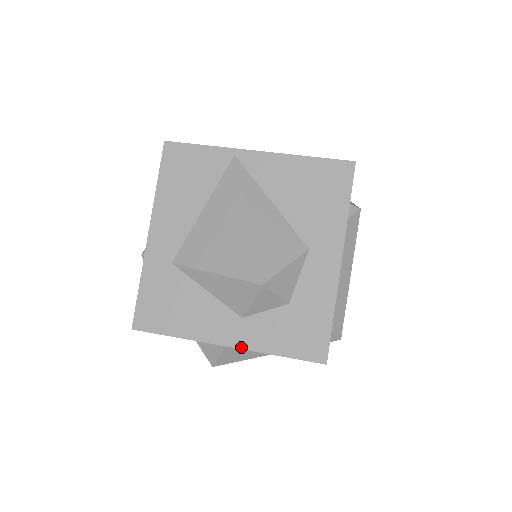
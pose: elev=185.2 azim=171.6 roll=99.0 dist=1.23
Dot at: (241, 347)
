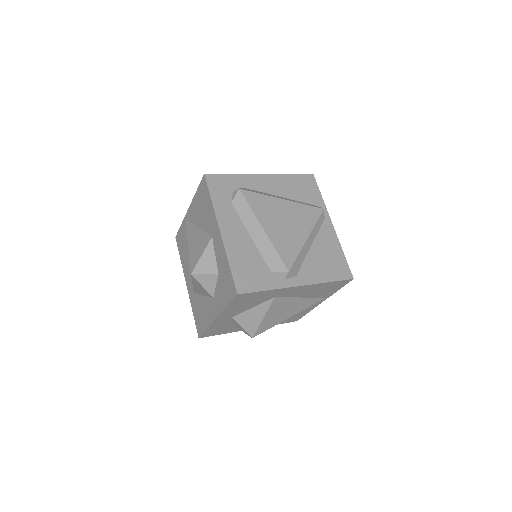
Dot at: (218, 314)
